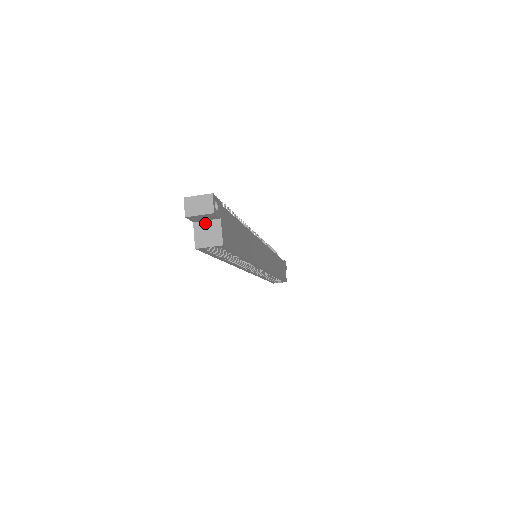
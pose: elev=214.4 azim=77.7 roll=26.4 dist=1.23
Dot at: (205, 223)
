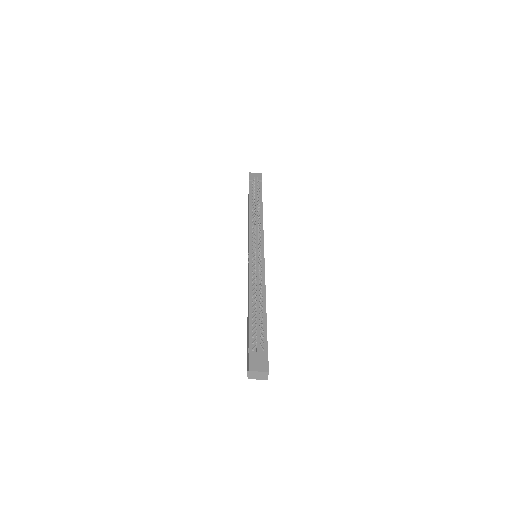
Dot at: occluded
